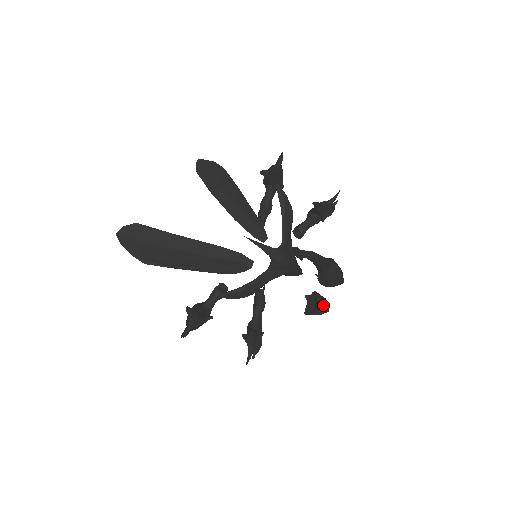
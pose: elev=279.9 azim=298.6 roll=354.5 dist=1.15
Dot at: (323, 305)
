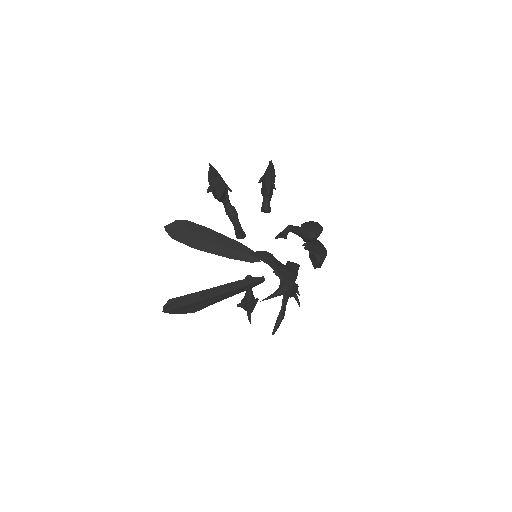
Dot at: (322, 257)
